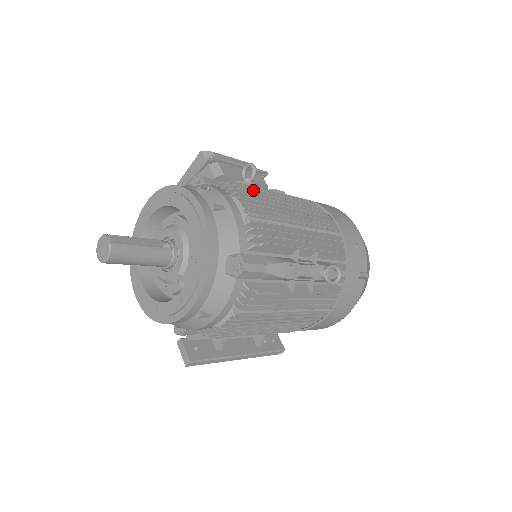
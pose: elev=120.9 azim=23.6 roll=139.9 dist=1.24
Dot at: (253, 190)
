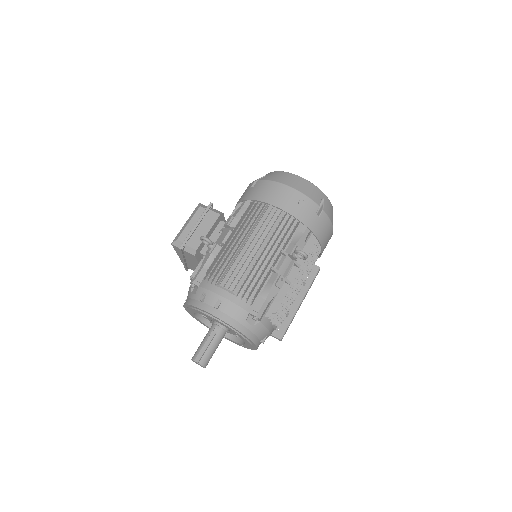
Dot at: (220, 259)
